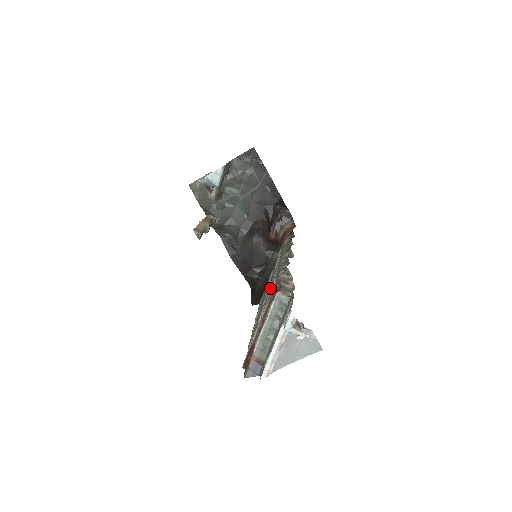
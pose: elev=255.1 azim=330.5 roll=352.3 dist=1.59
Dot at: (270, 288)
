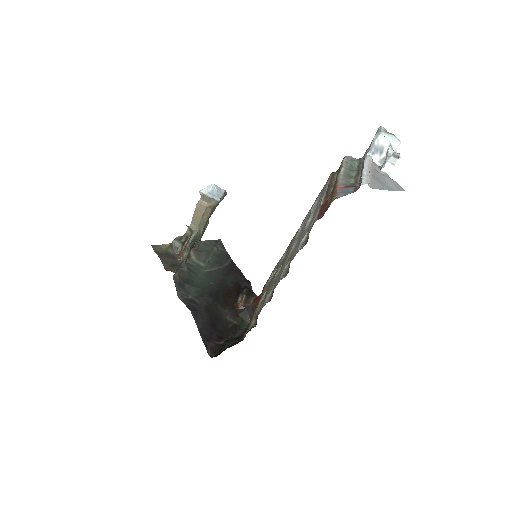
Dot at: (304, 224)
